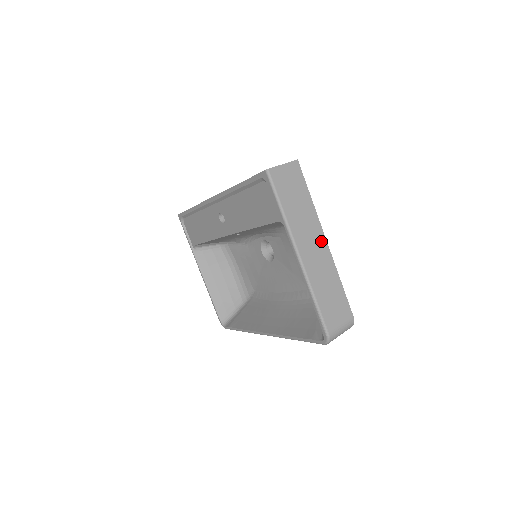
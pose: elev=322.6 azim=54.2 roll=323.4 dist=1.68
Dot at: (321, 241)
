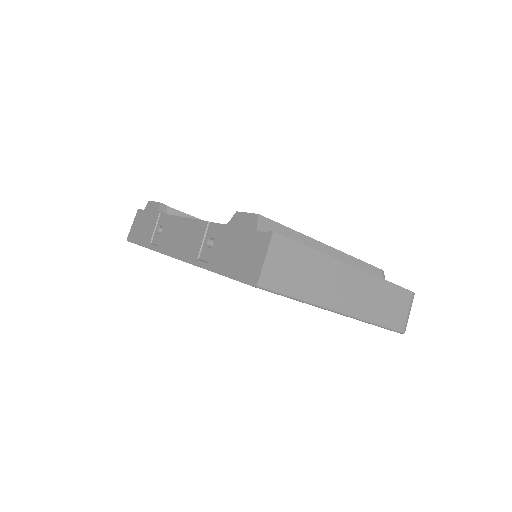
Dot at: (350, 274)
